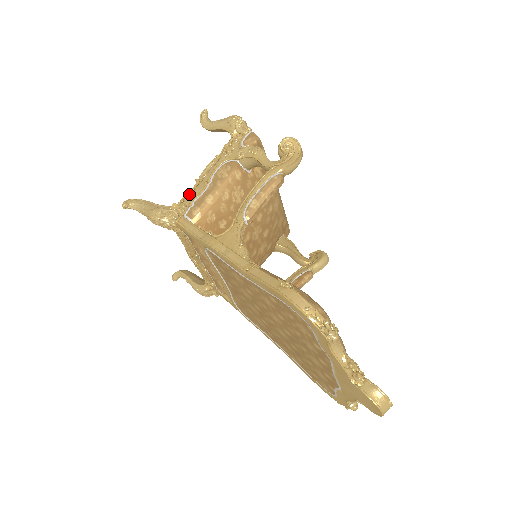
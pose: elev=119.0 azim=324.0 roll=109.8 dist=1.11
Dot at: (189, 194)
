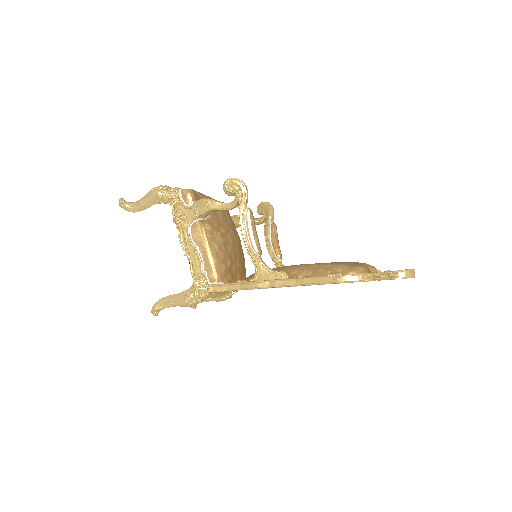
Dot at: (192, 268)
